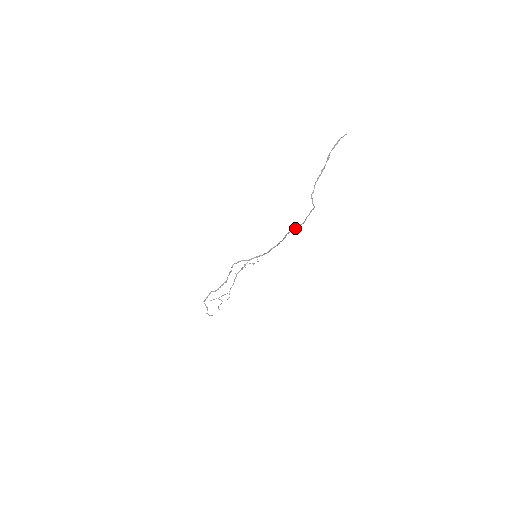
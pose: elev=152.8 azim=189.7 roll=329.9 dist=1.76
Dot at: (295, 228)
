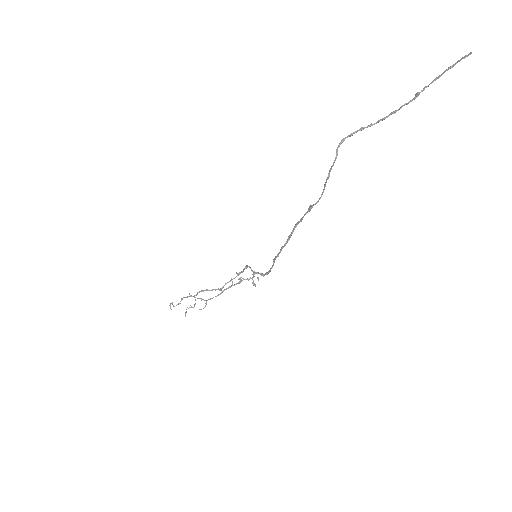
Dot at: (305, 213)
